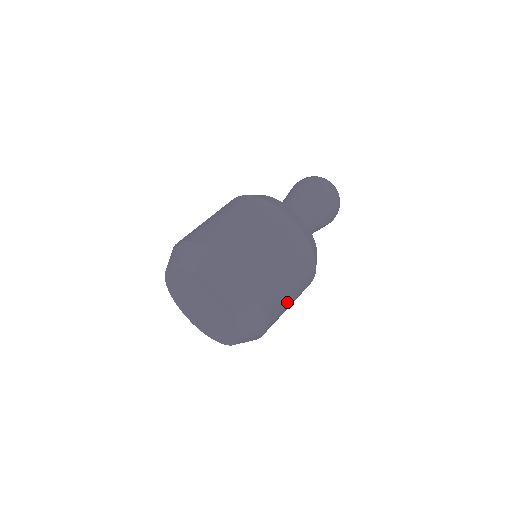
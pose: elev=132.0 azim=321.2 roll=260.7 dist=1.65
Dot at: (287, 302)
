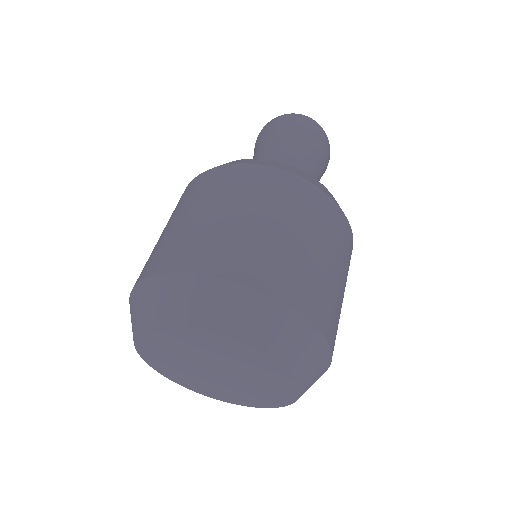
Dot at: (313, 260)
